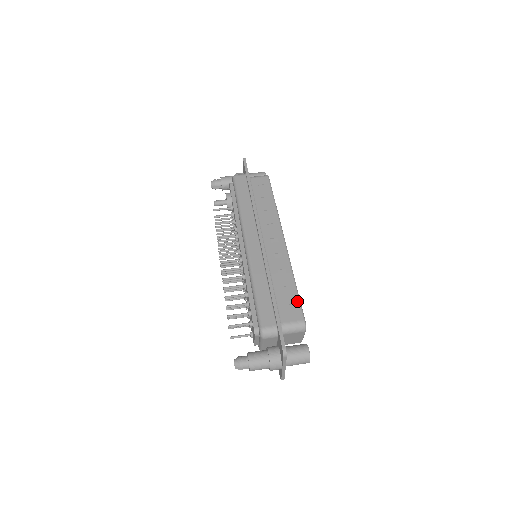
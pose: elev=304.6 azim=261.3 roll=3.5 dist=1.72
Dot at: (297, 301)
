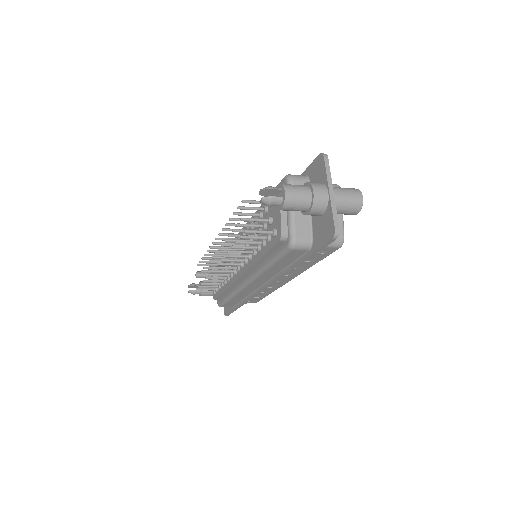
Dot at: occluded
